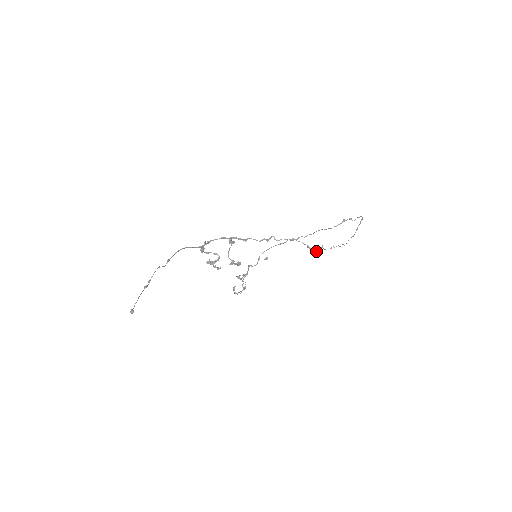
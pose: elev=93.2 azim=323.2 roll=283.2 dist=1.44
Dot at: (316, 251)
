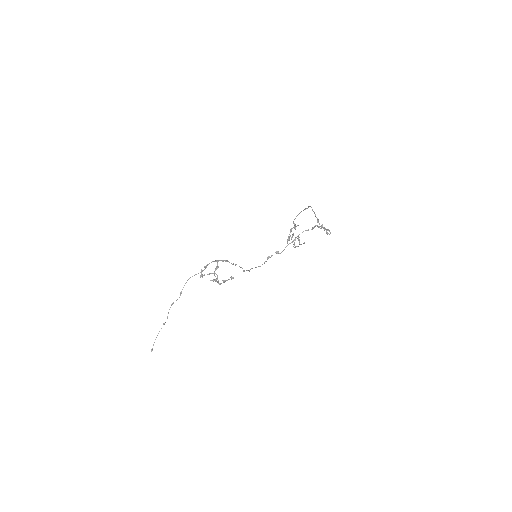
Dot at: occluded
